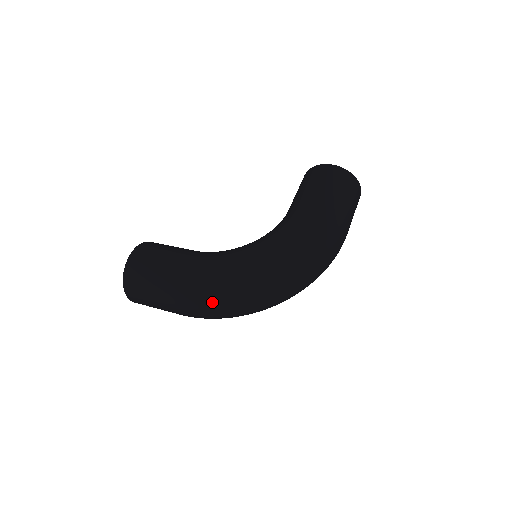
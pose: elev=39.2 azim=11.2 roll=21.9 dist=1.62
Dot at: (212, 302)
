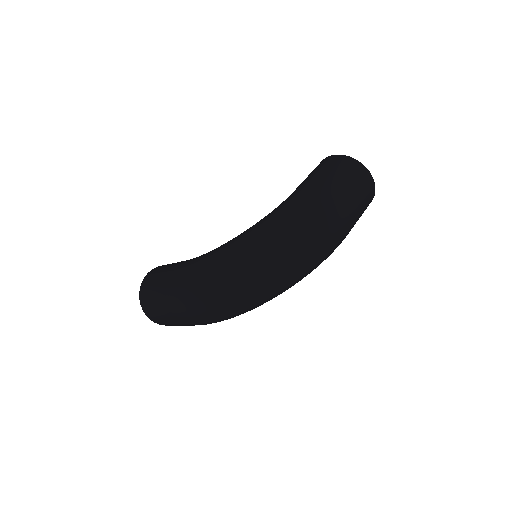
Dot at: (195, 294)
